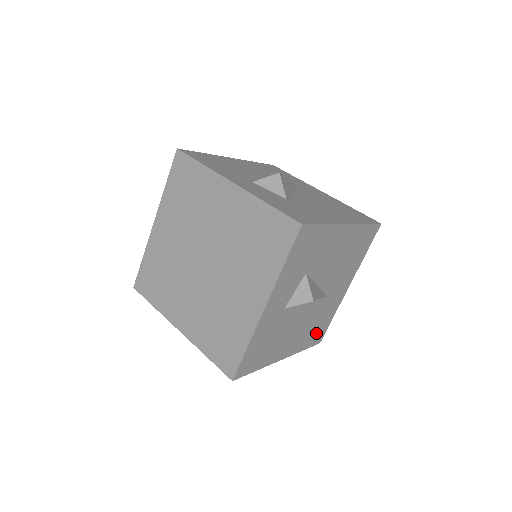
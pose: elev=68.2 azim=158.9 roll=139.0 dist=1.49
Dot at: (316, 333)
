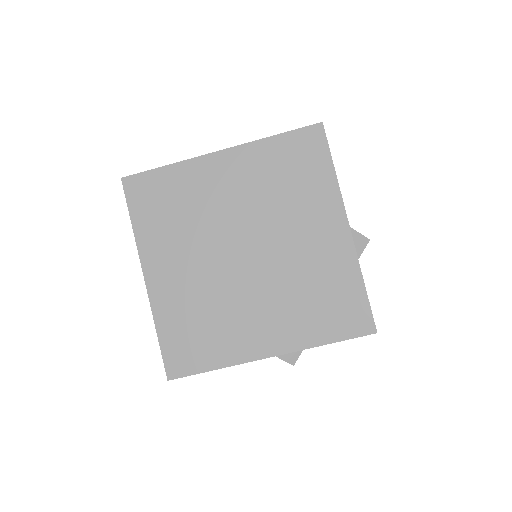
Dot at: occluded
